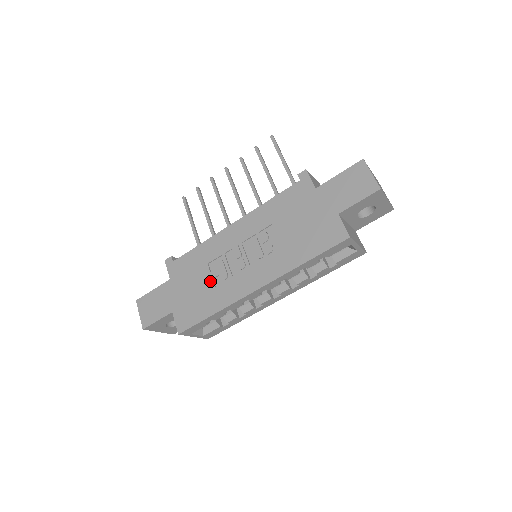
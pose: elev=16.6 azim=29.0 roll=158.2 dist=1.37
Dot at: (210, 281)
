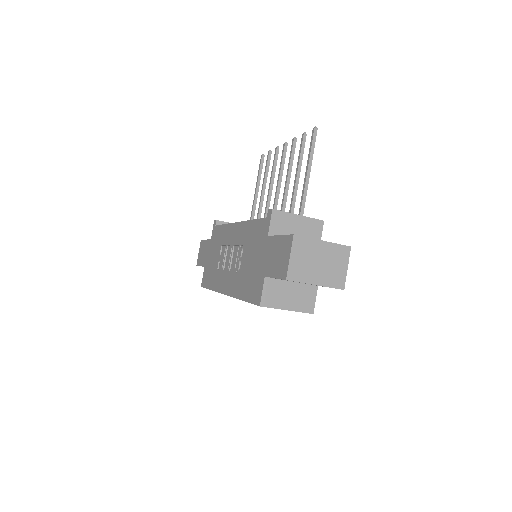
Dot at: (217, 262)
